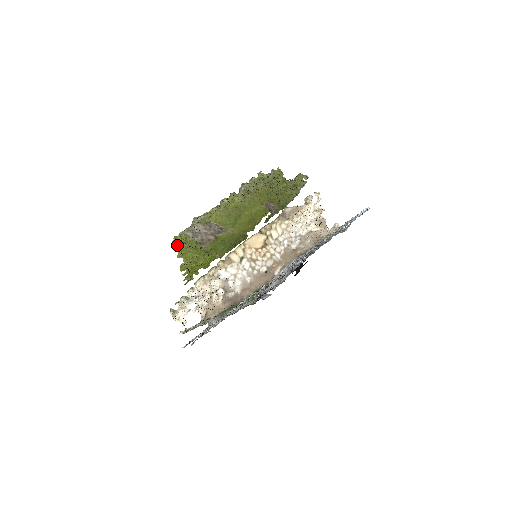
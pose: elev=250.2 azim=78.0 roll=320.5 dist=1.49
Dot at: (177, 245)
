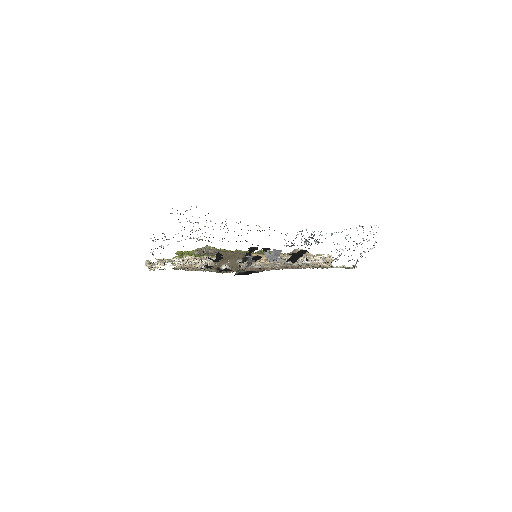
Dot at: (181, 253)
